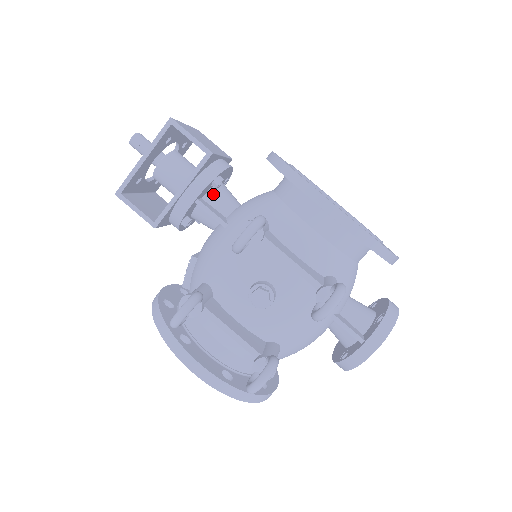
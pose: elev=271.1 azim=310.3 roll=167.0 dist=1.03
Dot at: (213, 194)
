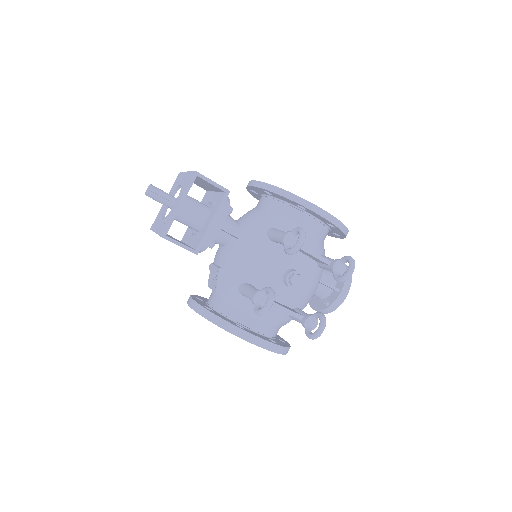
Dot at: (225, 220)
